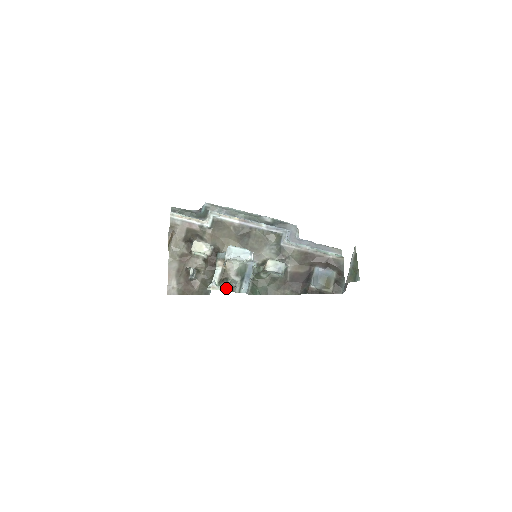
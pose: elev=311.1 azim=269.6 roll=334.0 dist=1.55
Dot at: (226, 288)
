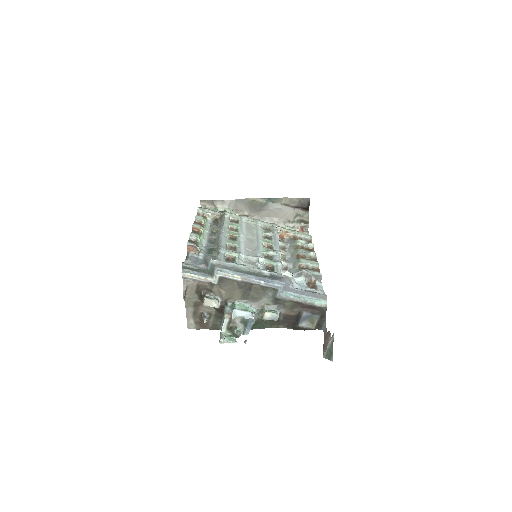
Dot at: (233, 342)
